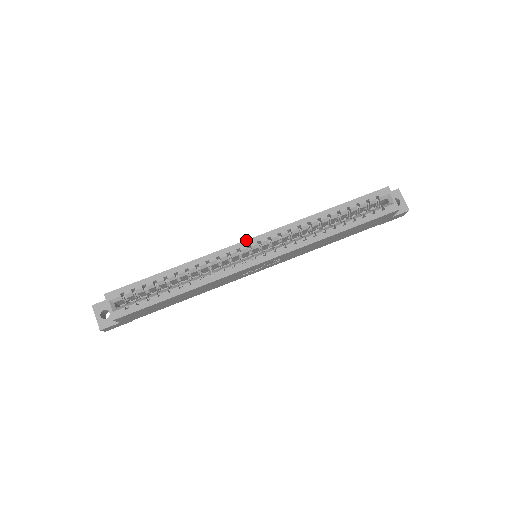
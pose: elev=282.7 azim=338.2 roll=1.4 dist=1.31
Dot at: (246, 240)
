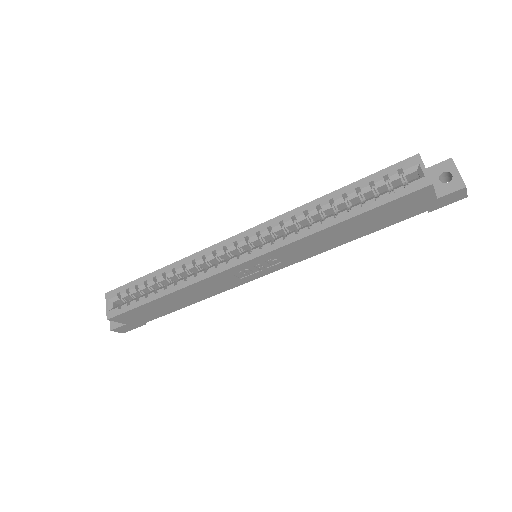
Dot at: (234, 236)
